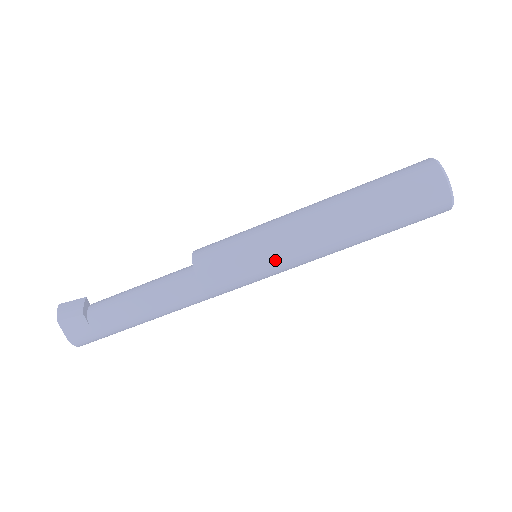
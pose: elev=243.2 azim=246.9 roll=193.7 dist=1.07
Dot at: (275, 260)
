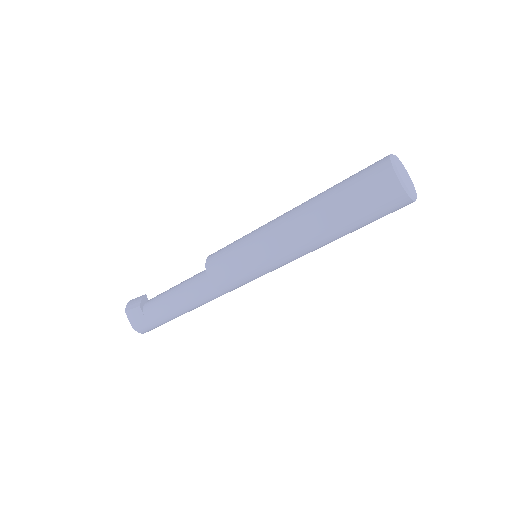
Dot at: (261, 256)
